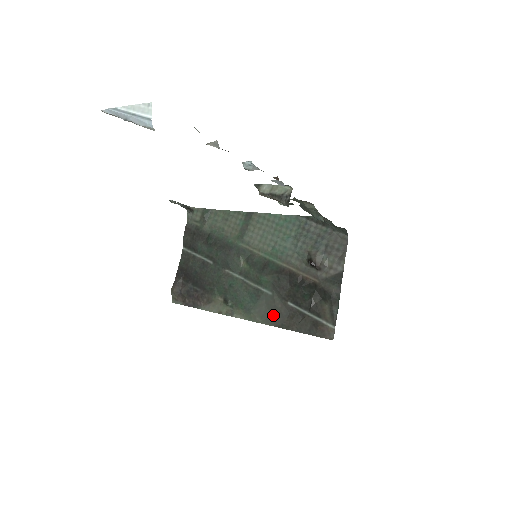
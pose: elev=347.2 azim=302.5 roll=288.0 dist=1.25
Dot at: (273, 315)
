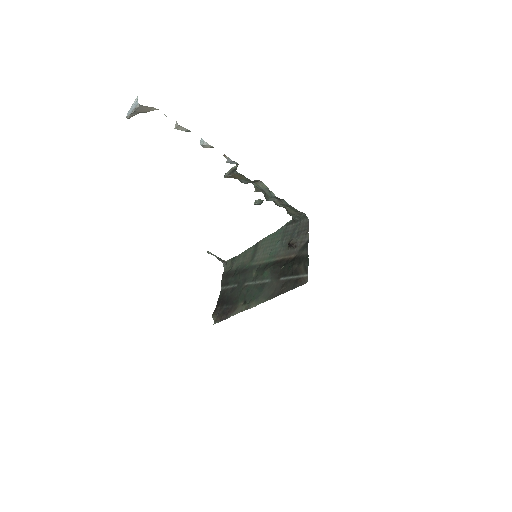
Dot at: (272, 292)
